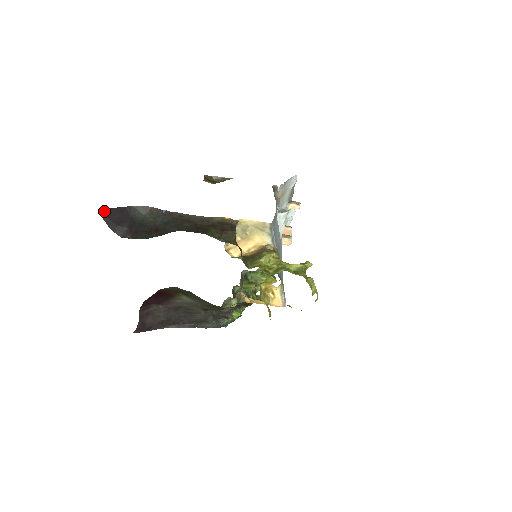
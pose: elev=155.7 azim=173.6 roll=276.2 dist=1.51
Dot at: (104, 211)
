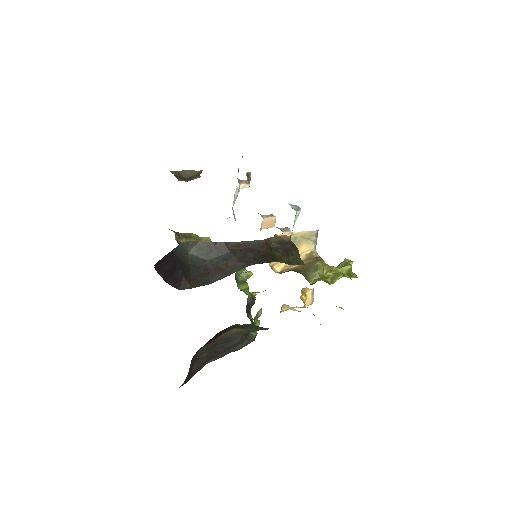
Dot at: (158, 264)
